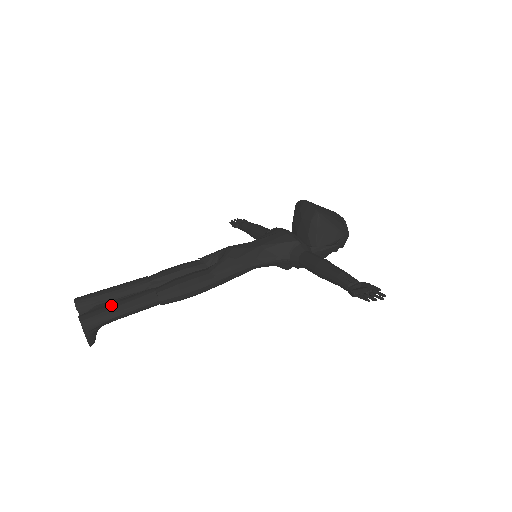
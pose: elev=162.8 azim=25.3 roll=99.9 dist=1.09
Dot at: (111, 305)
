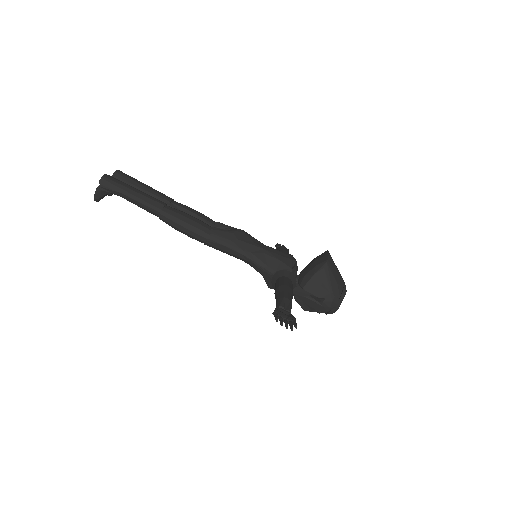
Dot at: (130, 186)
